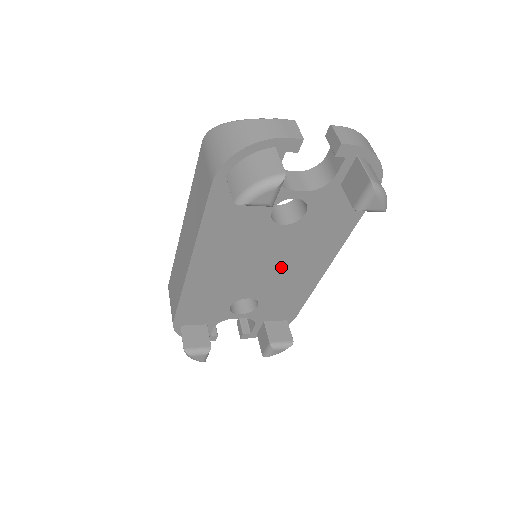
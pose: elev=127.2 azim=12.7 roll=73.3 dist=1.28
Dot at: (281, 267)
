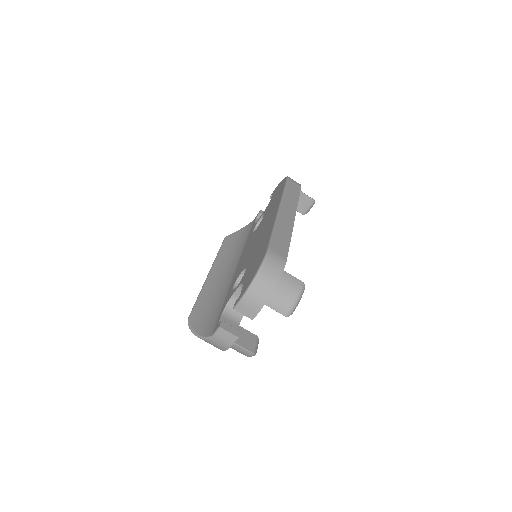
Dot at: occluded
